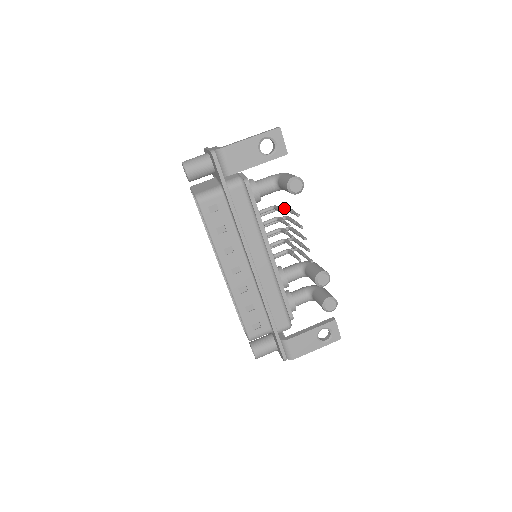
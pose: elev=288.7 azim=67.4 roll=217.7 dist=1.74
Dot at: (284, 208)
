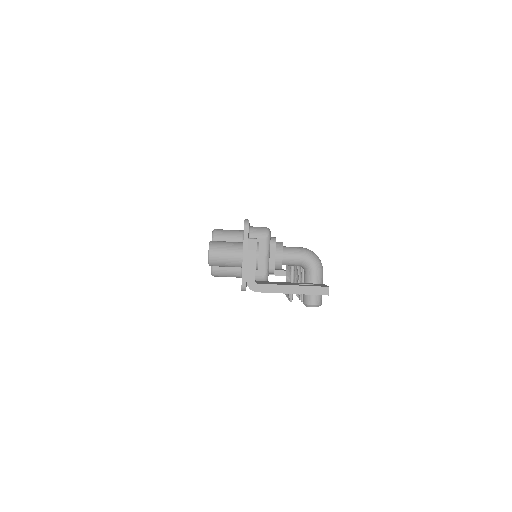
Dot at: occluded
